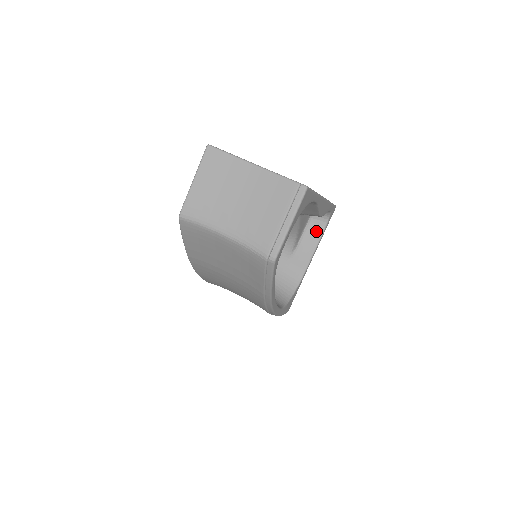
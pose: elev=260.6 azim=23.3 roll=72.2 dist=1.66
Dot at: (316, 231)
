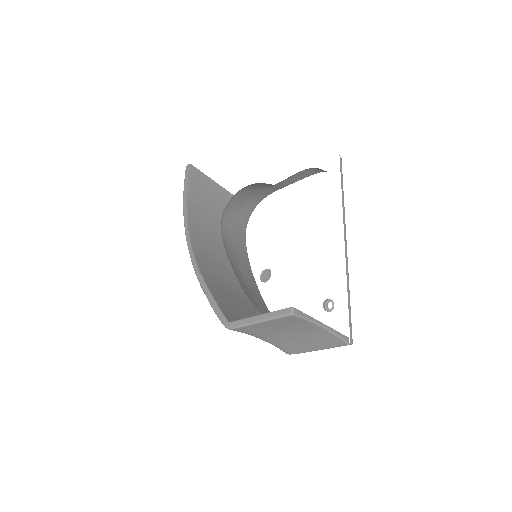
Dot at: (308, 173)
